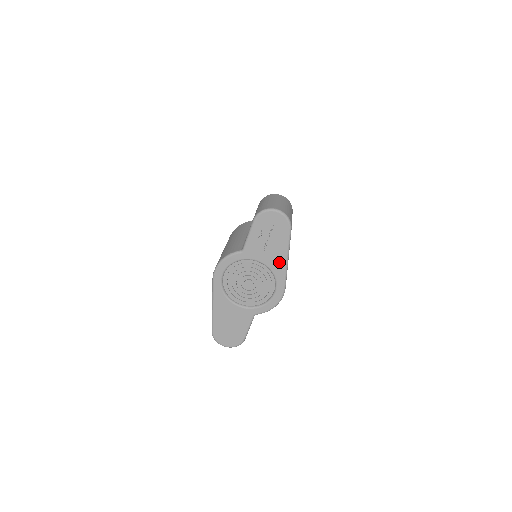
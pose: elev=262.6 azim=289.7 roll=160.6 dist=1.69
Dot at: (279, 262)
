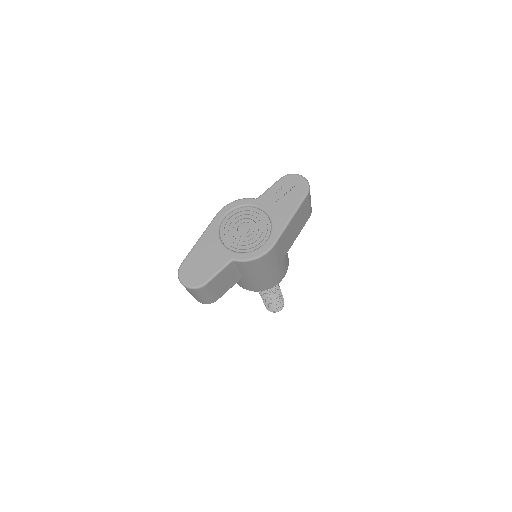
Dot at: (283, 217)
